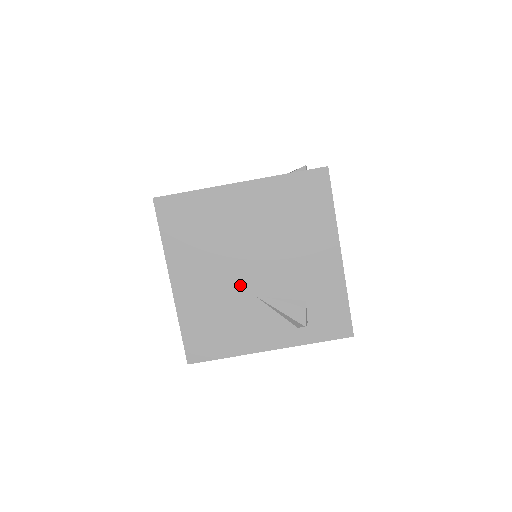
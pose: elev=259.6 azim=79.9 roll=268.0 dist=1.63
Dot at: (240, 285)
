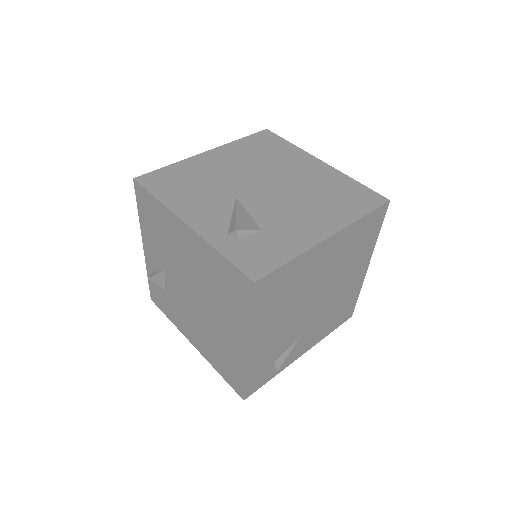
Dot at: (238, 185)
